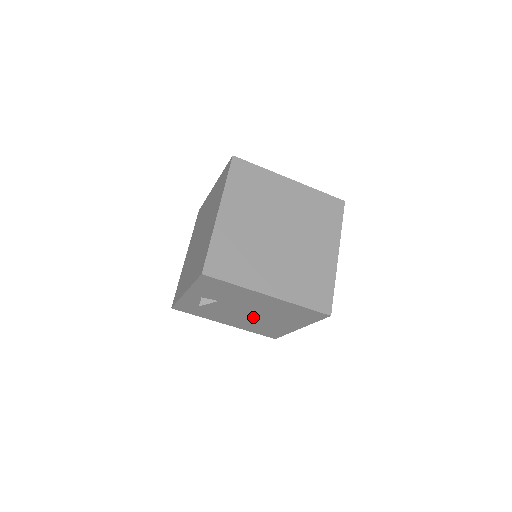
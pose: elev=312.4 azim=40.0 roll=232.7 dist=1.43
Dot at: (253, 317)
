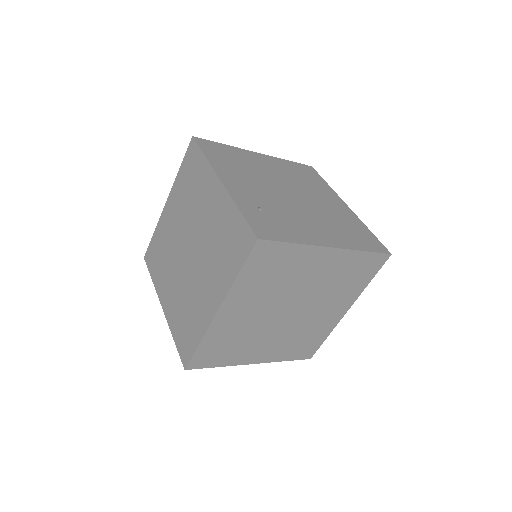
Dot at: occluded
